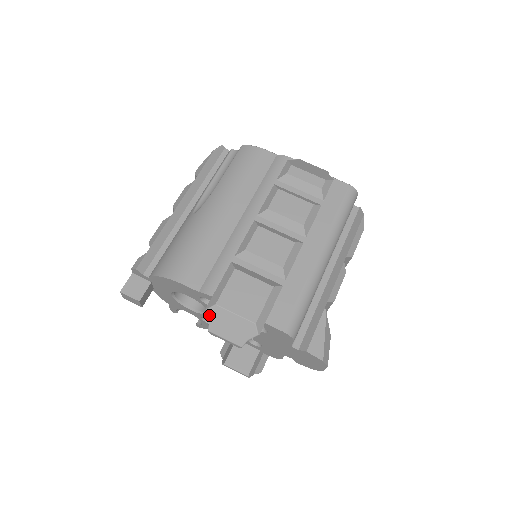
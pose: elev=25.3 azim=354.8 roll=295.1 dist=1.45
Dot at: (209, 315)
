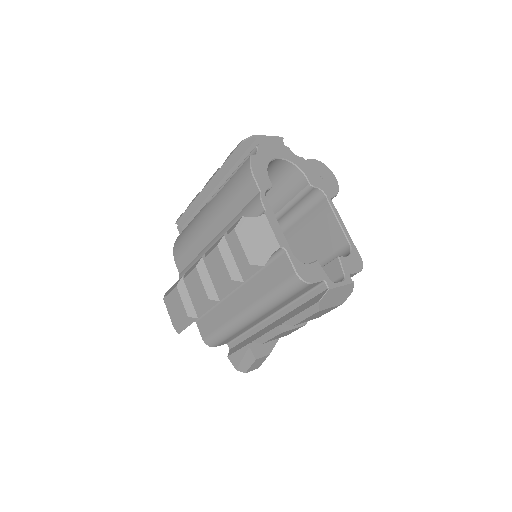
Dot at: occluded
